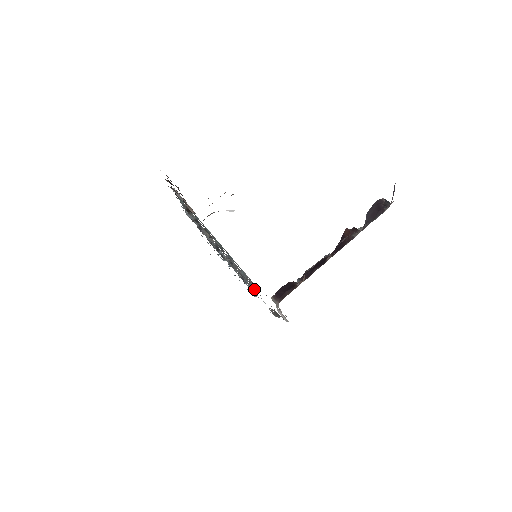
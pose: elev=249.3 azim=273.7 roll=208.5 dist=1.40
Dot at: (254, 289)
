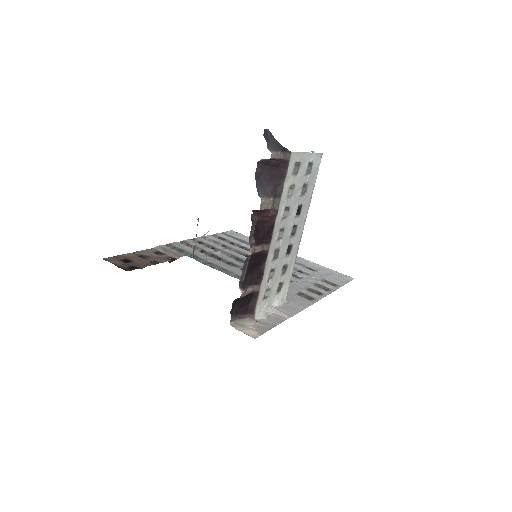
Dot at: occluded
